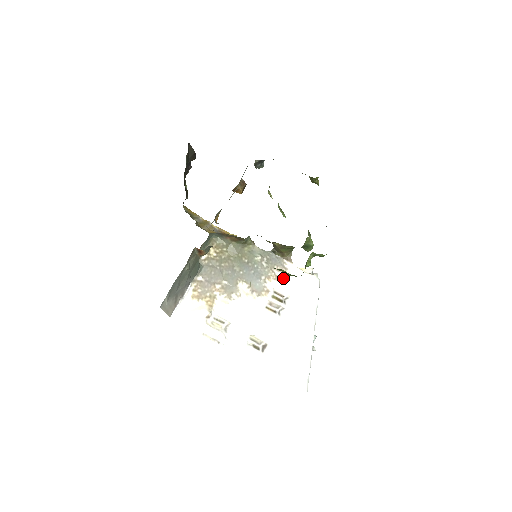
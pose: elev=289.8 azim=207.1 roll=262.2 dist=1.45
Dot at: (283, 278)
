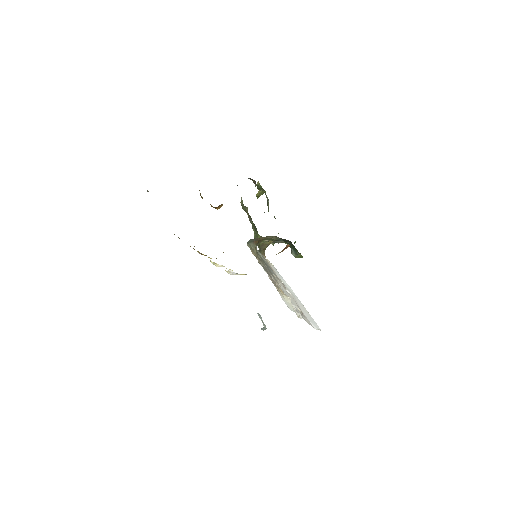
Dot at: (272, 268)
